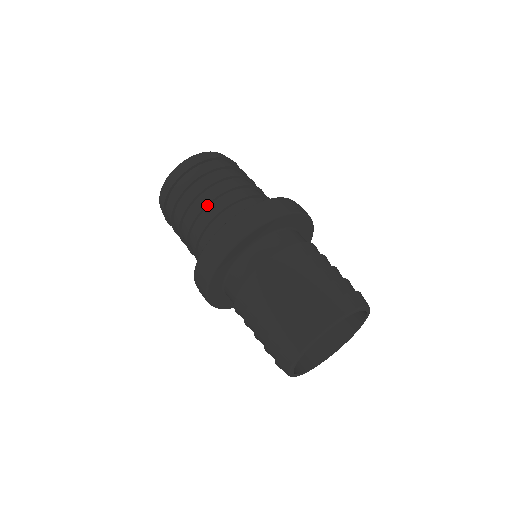
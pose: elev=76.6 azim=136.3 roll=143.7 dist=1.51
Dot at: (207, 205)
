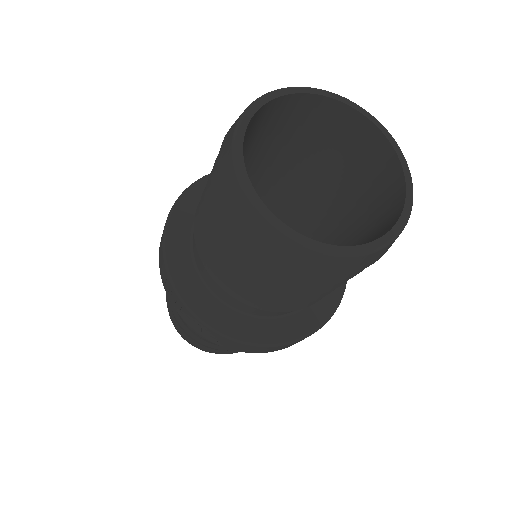
Dot at: occluded
